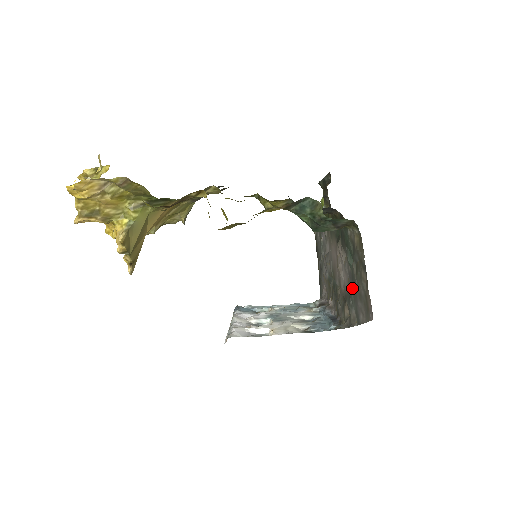
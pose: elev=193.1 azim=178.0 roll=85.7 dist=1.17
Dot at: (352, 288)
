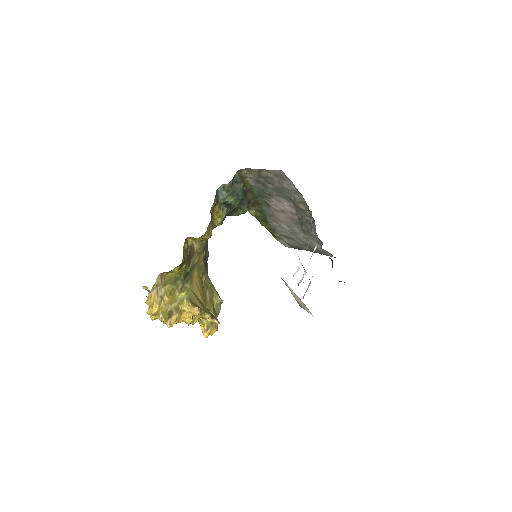
Dot at: (284, 194)
